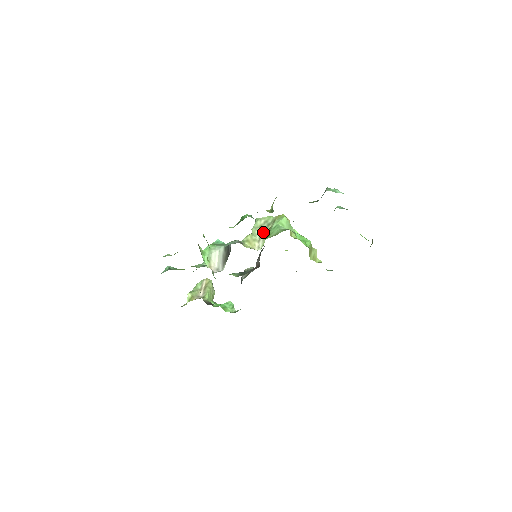
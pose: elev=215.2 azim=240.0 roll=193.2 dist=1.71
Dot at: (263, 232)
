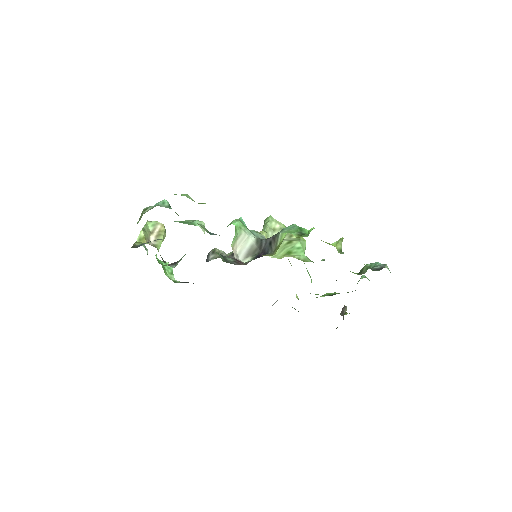
Dot at: occluded
